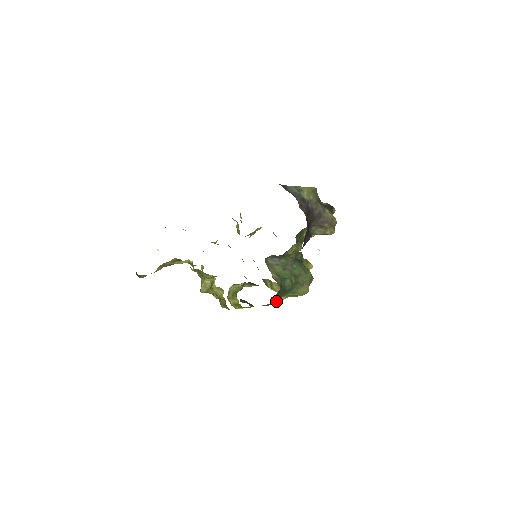
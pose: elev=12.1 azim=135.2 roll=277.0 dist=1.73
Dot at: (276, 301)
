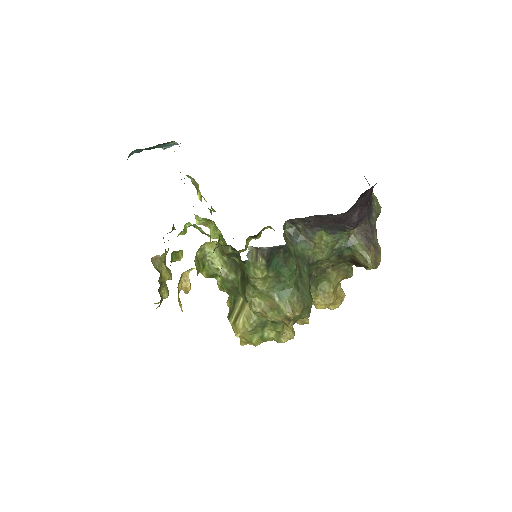
Dot at: (266, 263)
